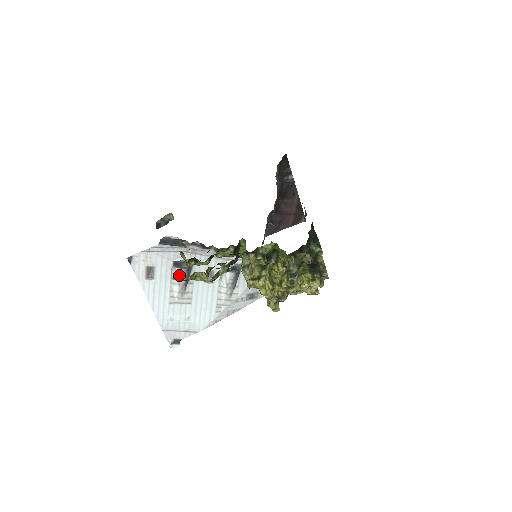
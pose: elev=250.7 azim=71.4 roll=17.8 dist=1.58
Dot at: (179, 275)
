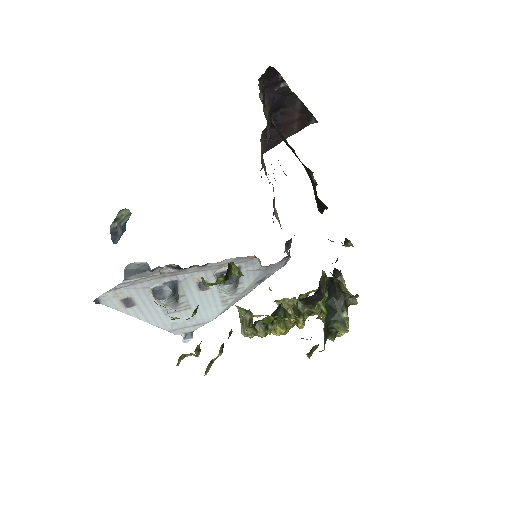
Dot at: (164, 303)
